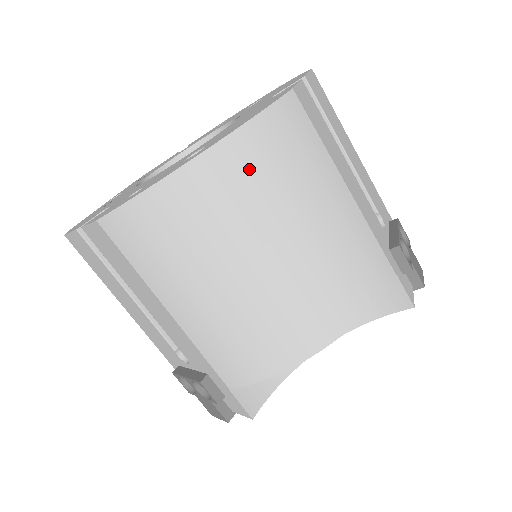
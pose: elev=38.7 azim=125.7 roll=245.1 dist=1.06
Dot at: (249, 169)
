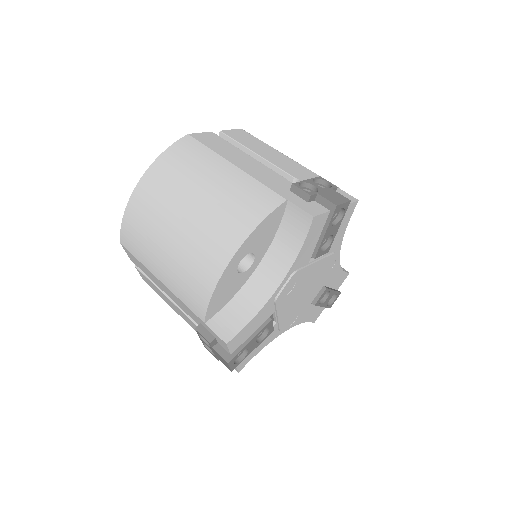
Dot at: (162, 177)
